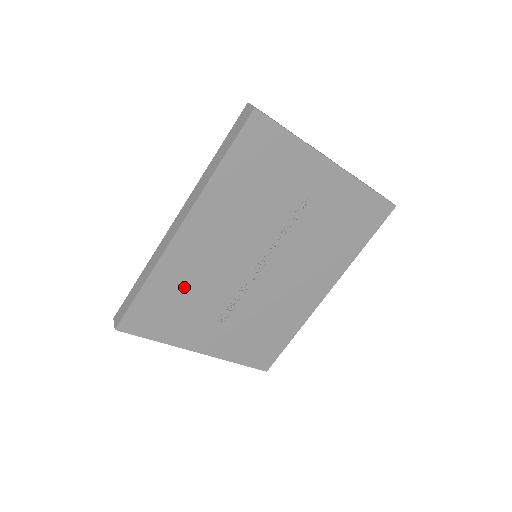
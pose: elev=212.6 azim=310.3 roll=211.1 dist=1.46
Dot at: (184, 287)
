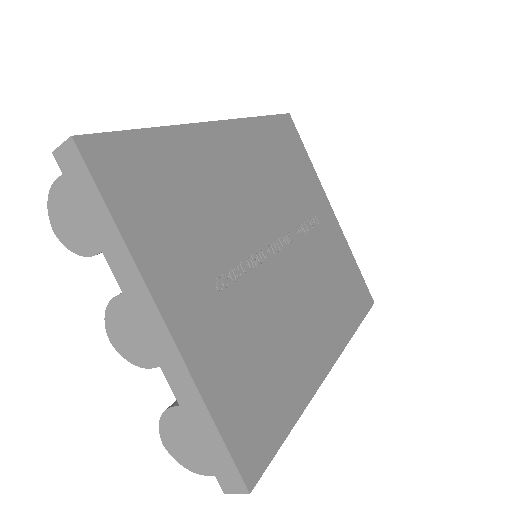
Dot at: (194, 184)
